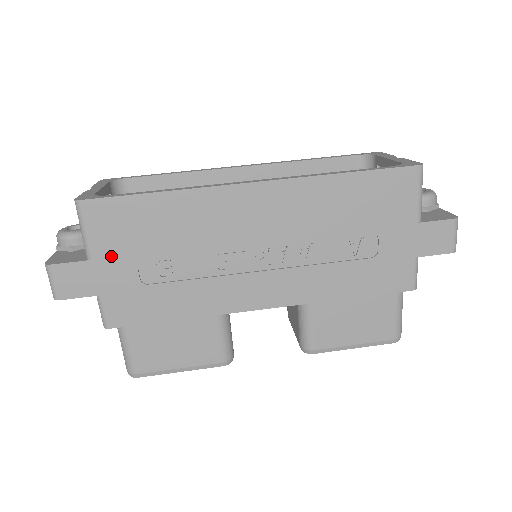
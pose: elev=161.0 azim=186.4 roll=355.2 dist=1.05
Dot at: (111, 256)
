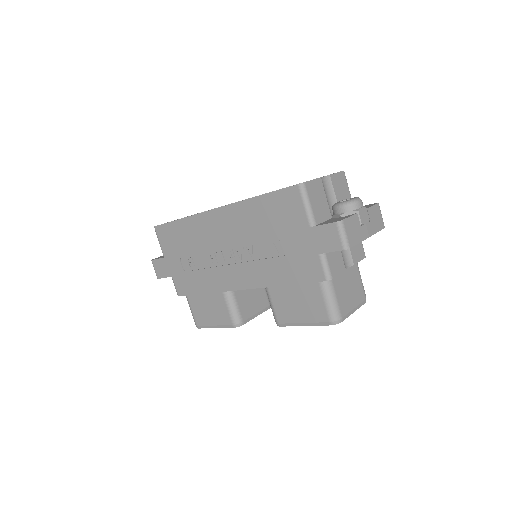
Dot at: (170, 255)
